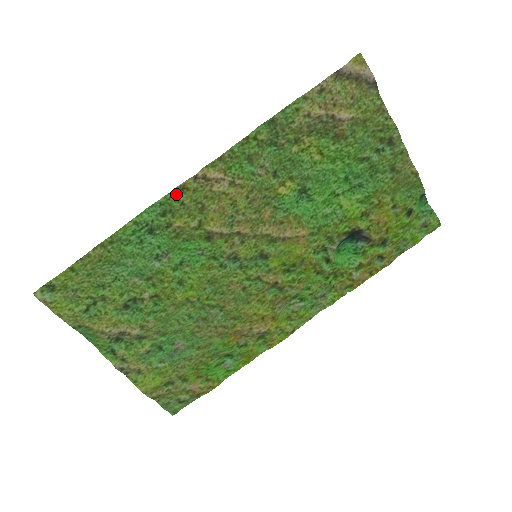
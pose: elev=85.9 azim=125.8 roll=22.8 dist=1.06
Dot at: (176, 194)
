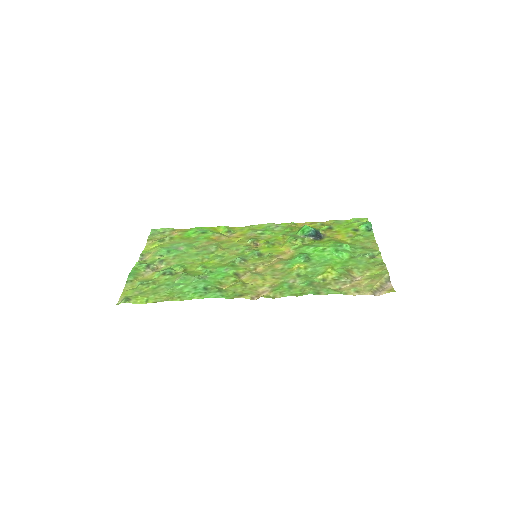
Dot at: (235, 296)
